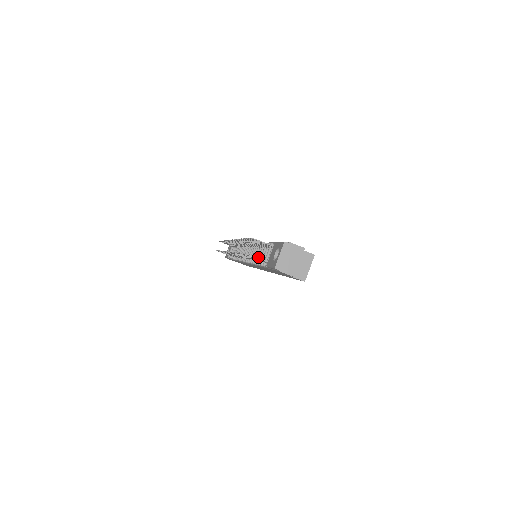
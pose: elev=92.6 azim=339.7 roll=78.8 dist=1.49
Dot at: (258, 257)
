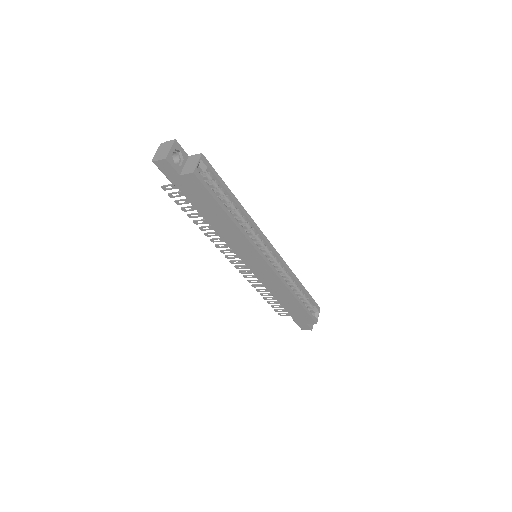
Dot at: occluded
